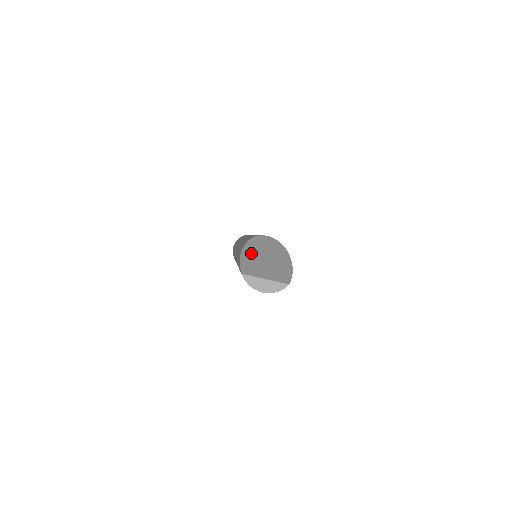
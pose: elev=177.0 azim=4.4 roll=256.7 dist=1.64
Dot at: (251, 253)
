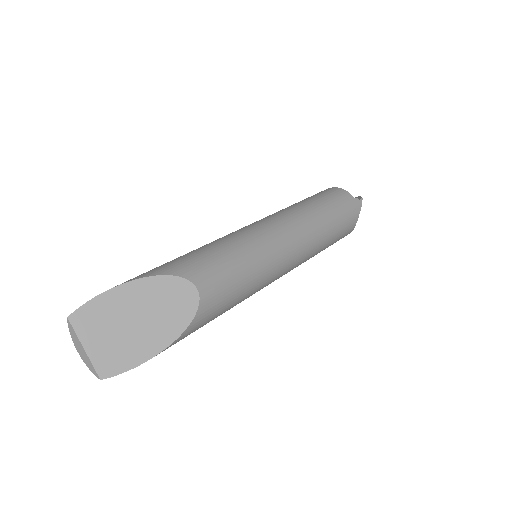
Dot at: (128, 297)
